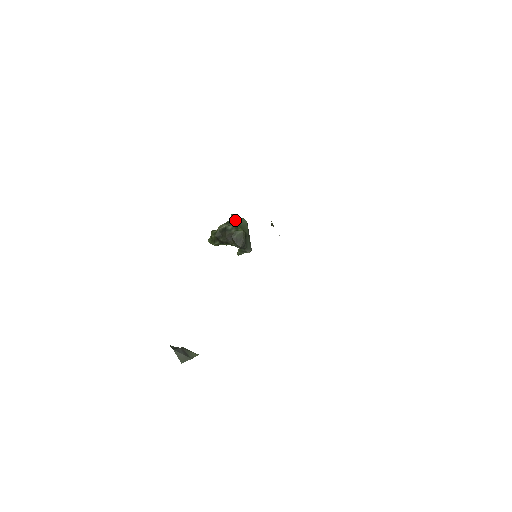
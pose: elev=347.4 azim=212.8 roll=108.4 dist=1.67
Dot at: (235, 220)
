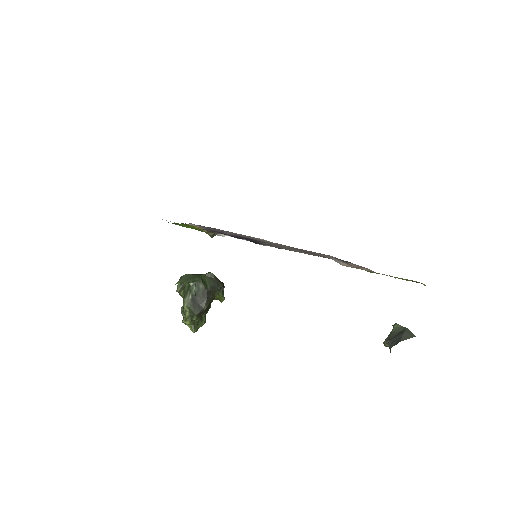
Dot at: (187, 280)
